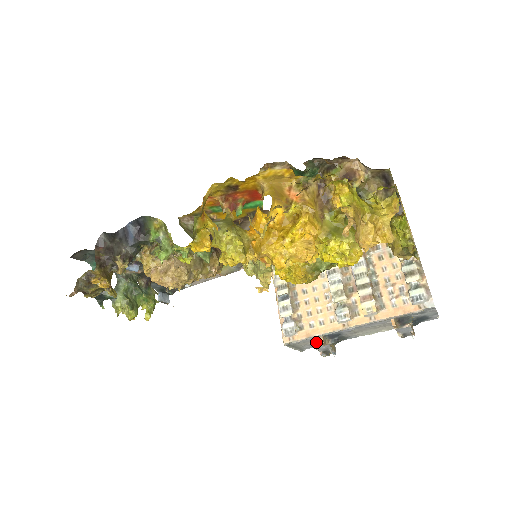
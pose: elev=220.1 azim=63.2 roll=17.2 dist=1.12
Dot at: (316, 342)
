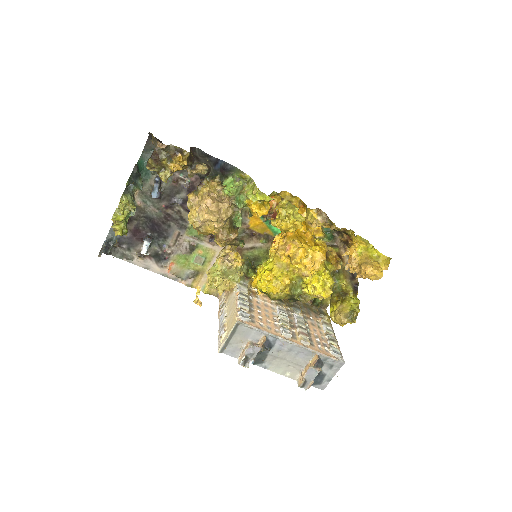
Dot at: (252, 342)
